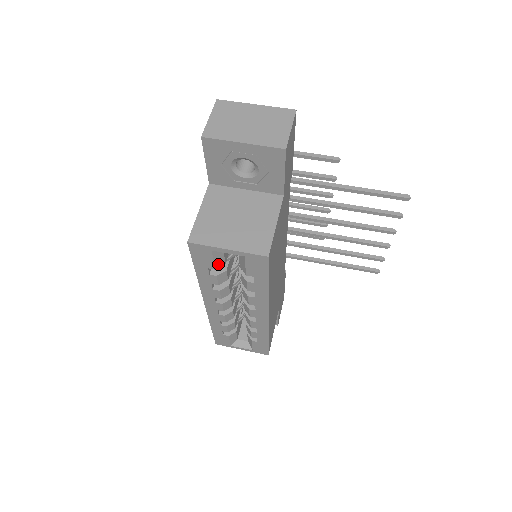
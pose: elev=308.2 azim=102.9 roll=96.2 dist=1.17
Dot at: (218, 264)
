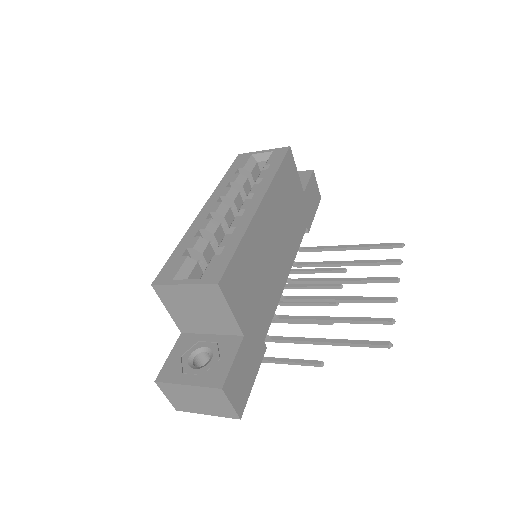
Dot at: (247, 167)
